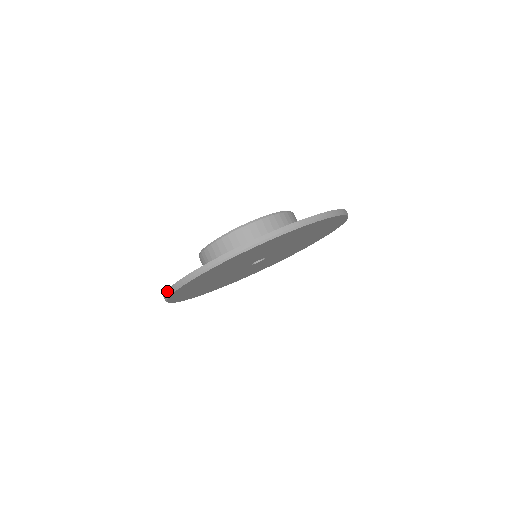
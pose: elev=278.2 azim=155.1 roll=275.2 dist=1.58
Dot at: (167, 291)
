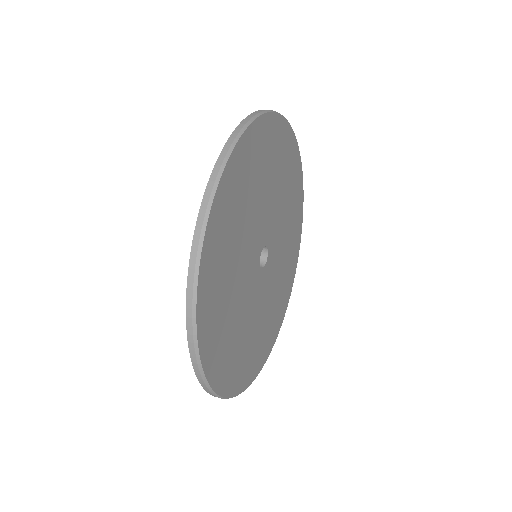
Dot at: (191, 356)
